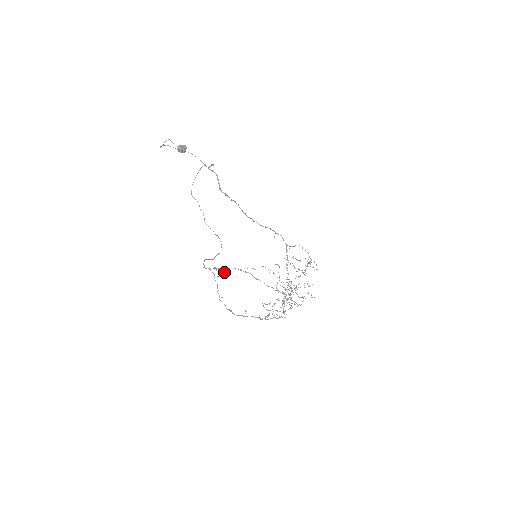
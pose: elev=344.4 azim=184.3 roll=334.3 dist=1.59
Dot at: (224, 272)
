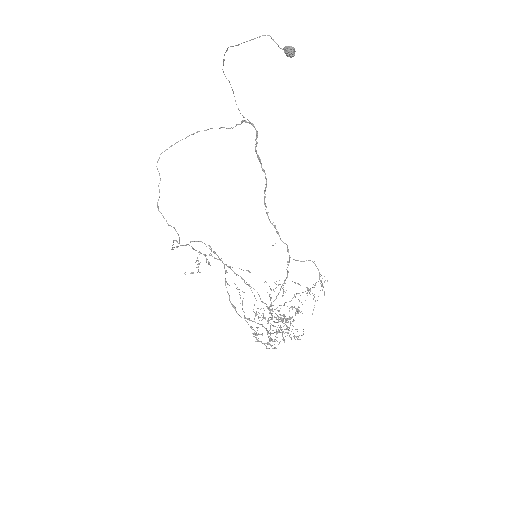
Dot at: occluded
